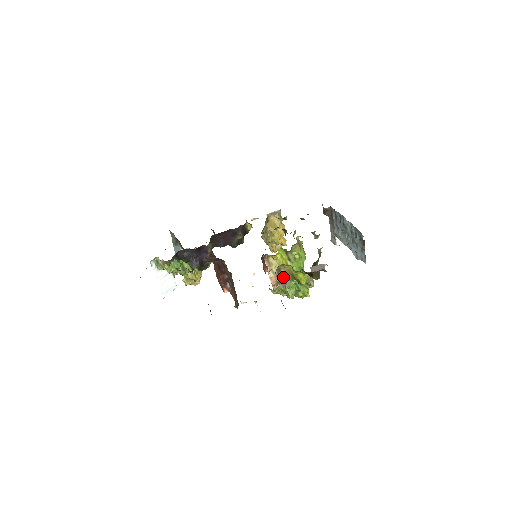
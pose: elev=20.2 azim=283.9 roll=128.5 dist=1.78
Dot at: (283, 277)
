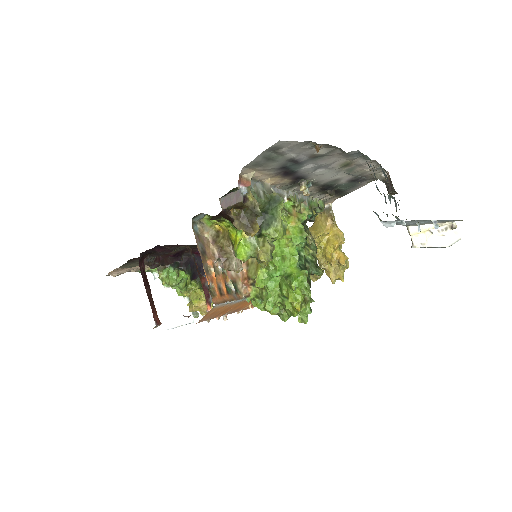
Dot at: (223, 248)
